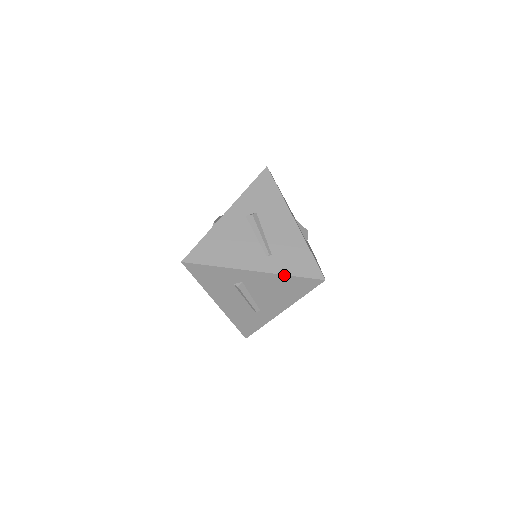
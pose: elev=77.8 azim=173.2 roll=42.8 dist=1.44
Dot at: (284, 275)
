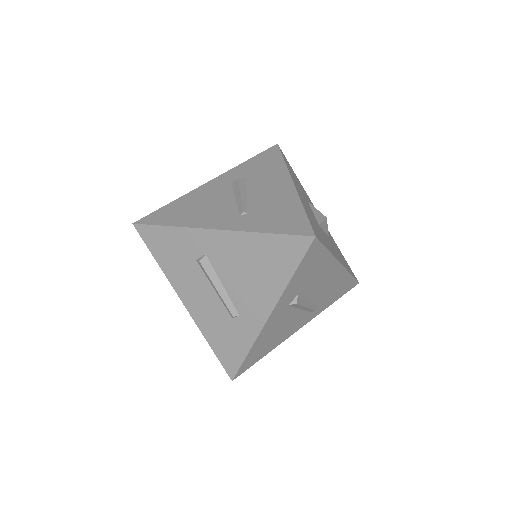
Dot at: (255, 233)
